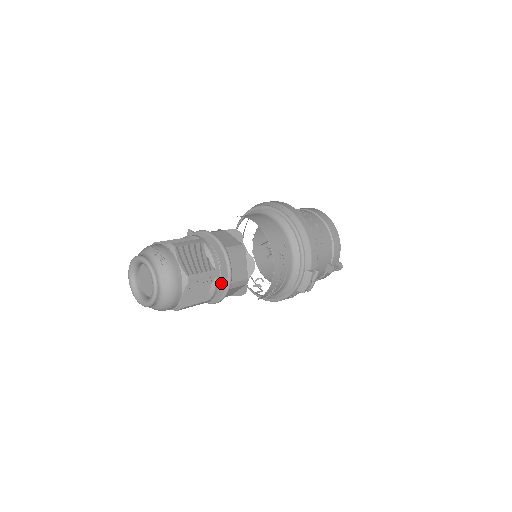
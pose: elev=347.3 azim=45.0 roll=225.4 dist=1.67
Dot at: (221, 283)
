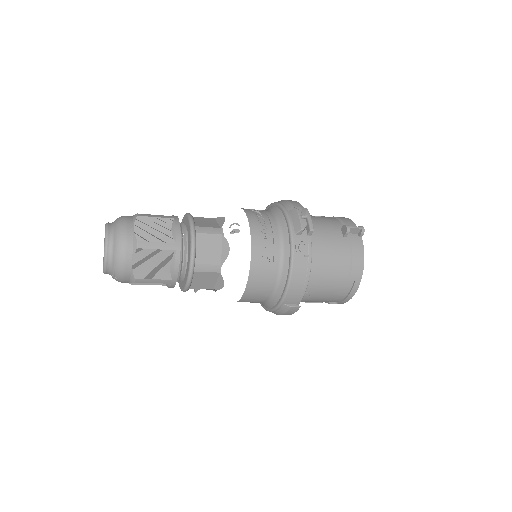
Dot at: (188, 233)
